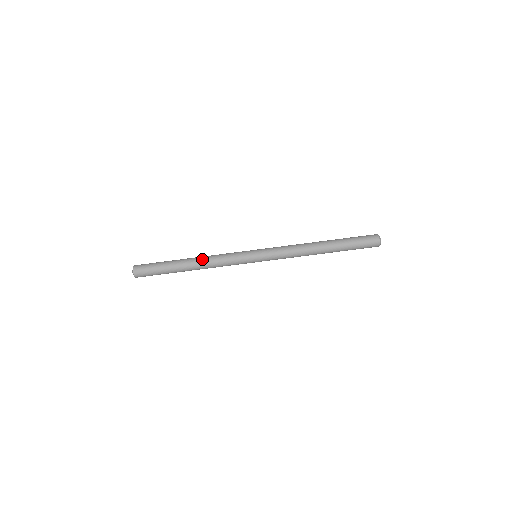
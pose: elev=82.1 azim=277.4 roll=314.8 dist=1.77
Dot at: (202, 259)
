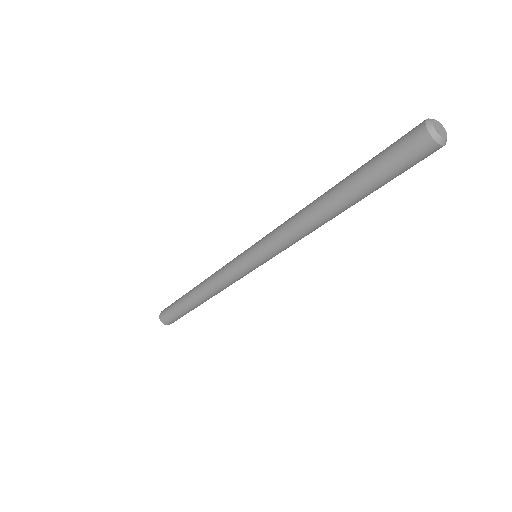
Dot at: (202, 285)
